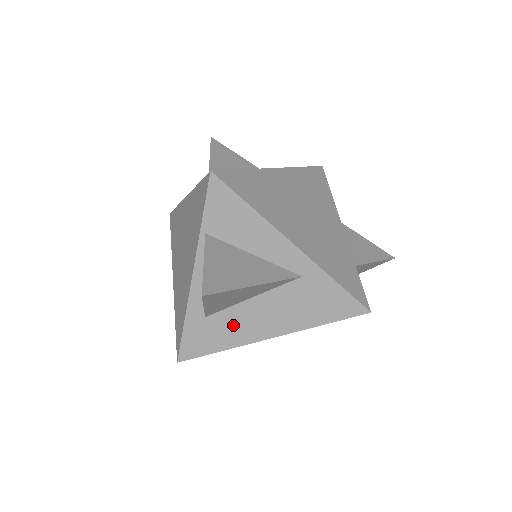
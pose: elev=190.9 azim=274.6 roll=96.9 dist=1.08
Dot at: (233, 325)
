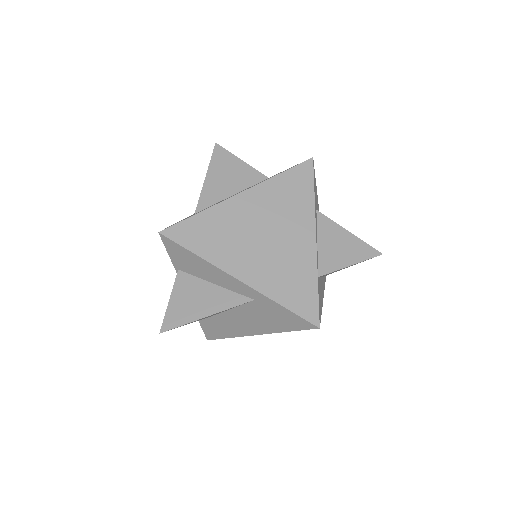
Dot at: (227, 324)
